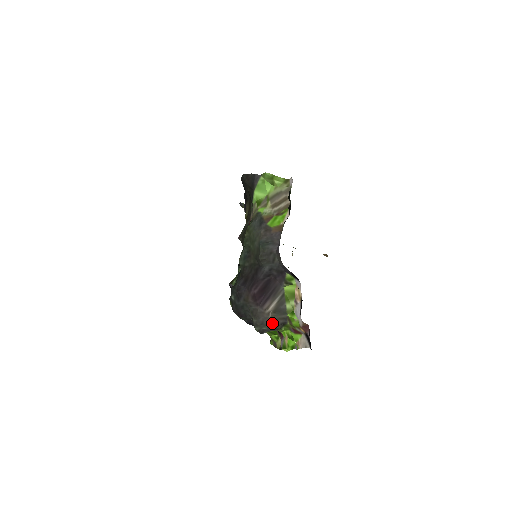
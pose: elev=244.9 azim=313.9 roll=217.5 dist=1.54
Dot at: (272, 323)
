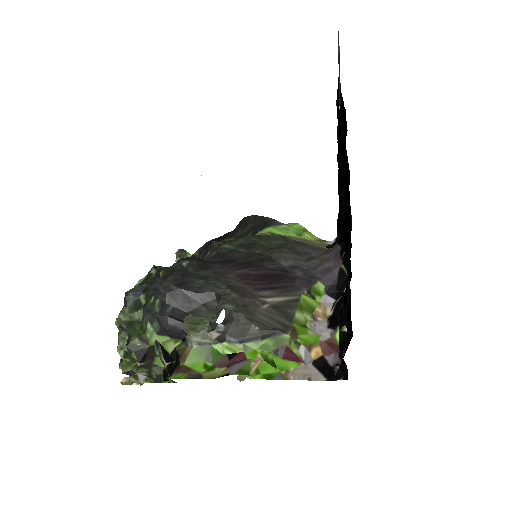
Dot at: (259, 318)
